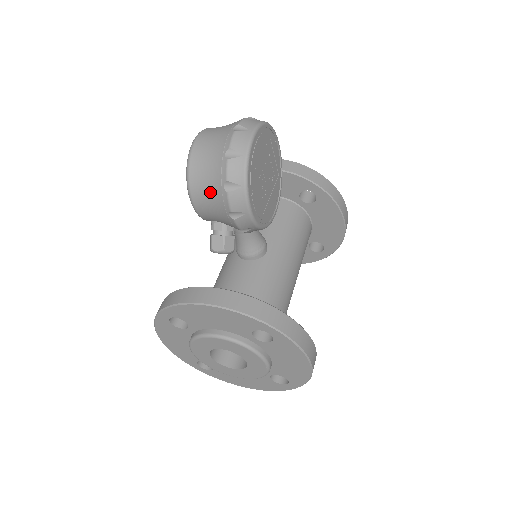
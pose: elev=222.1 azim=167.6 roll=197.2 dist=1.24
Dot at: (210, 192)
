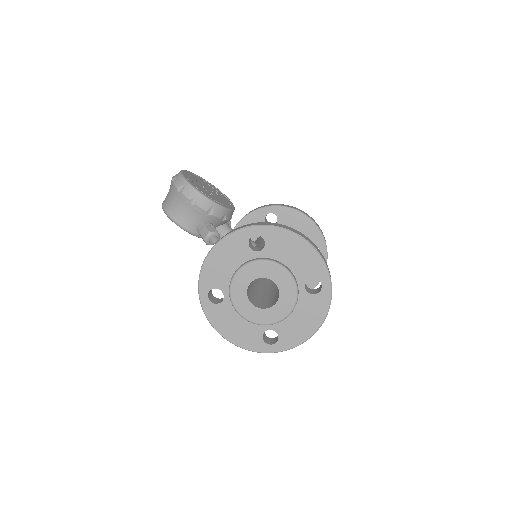
Dot at: (177, 205)
